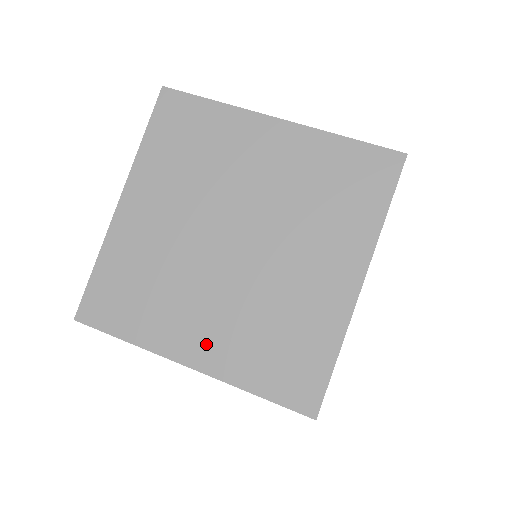
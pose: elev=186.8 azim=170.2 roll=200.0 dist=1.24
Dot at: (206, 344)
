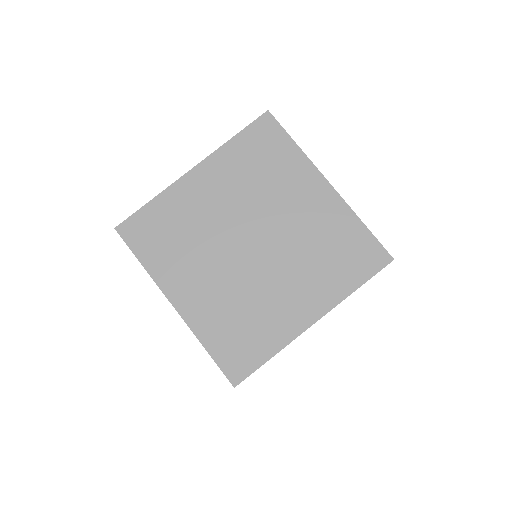
Dot at: (308, 302)
